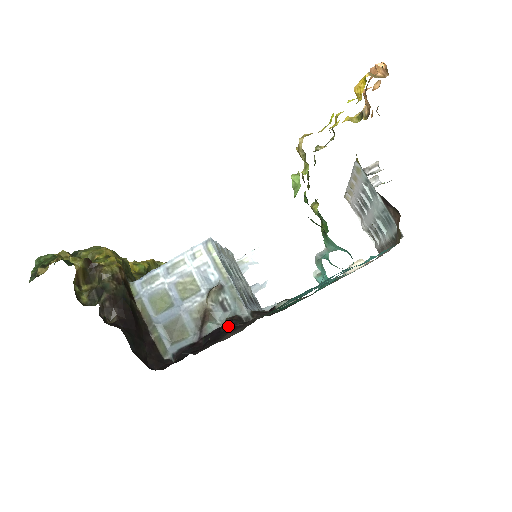
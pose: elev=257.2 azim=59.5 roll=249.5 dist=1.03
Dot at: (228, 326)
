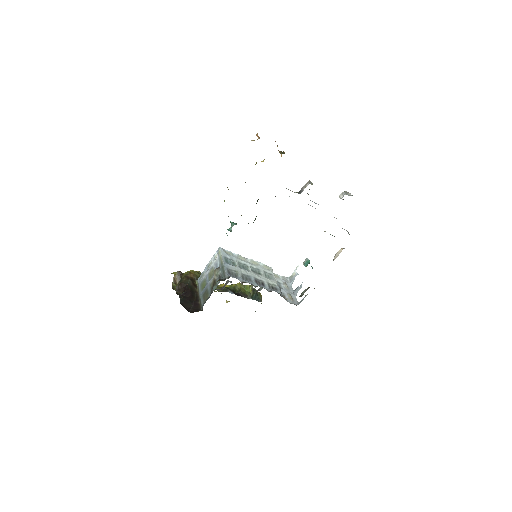
Dot at: occluded
